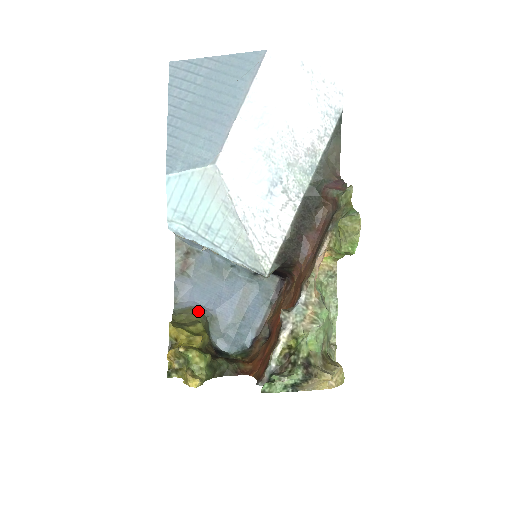
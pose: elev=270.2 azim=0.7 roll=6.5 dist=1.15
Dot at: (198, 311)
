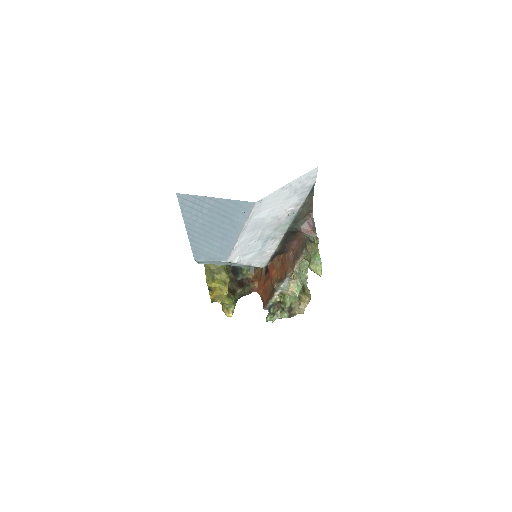
Dot at: occluded
